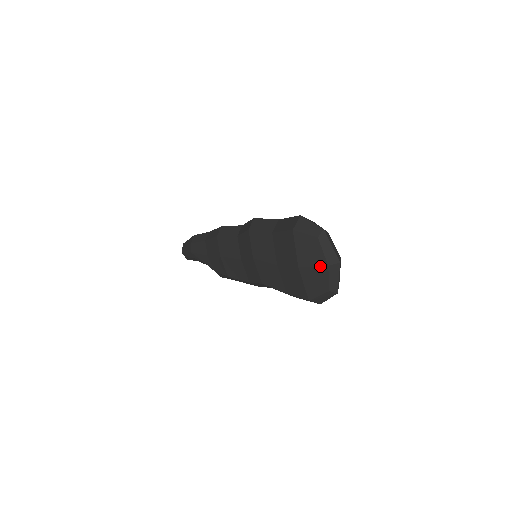
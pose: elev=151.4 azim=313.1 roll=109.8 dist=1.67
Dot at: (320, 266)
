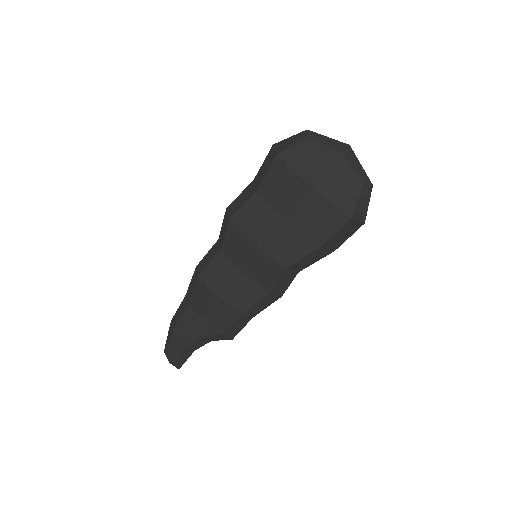
Dot at: (333, 162)
